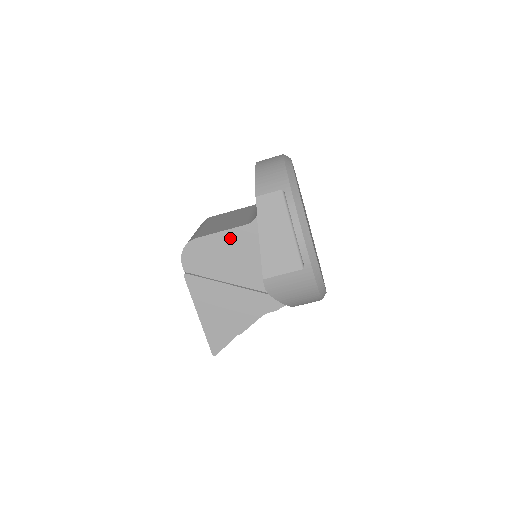
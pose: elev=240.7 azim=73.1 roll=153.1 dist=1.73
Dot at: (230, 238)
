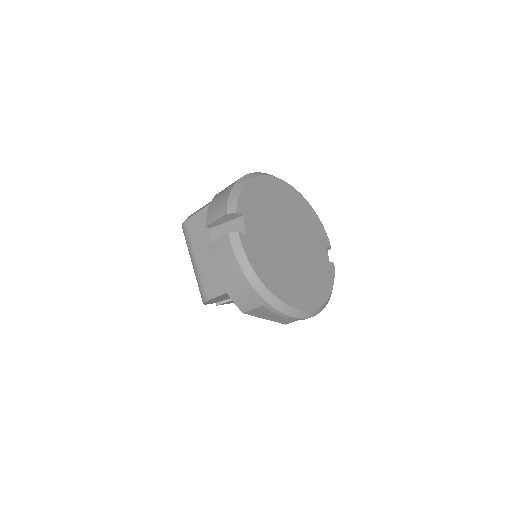
Dot at: occluded
